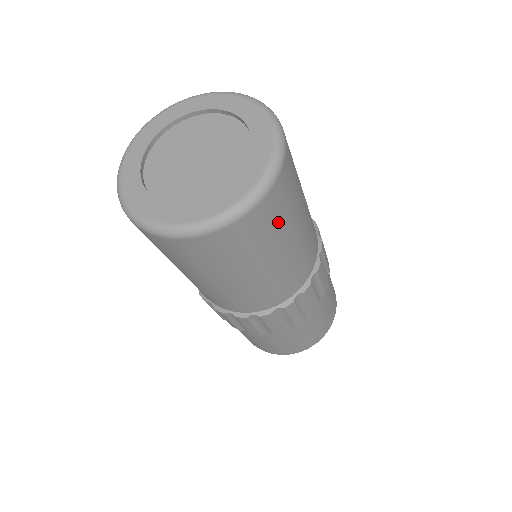
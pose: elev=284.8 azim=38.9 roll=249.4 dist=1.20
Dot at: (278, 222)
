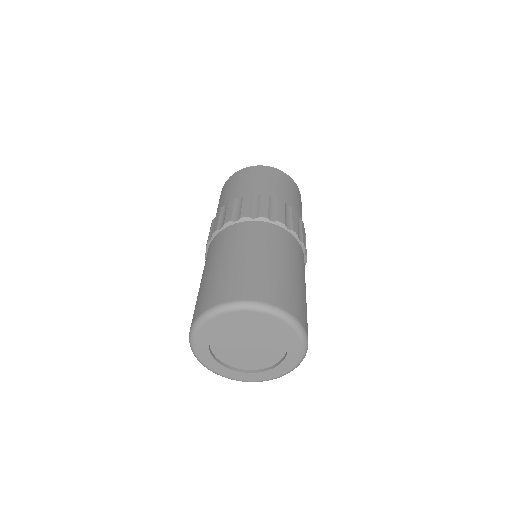
Dot at: occluded
